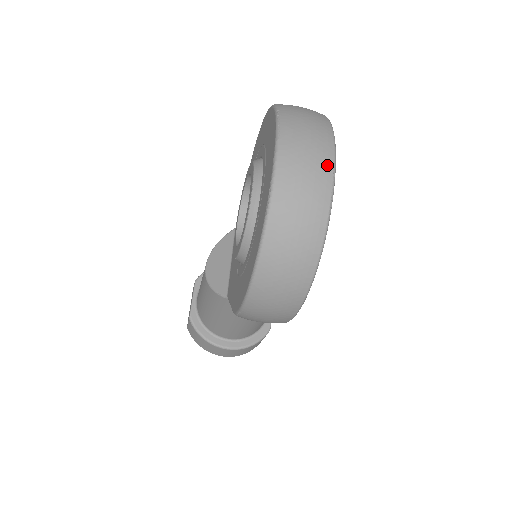
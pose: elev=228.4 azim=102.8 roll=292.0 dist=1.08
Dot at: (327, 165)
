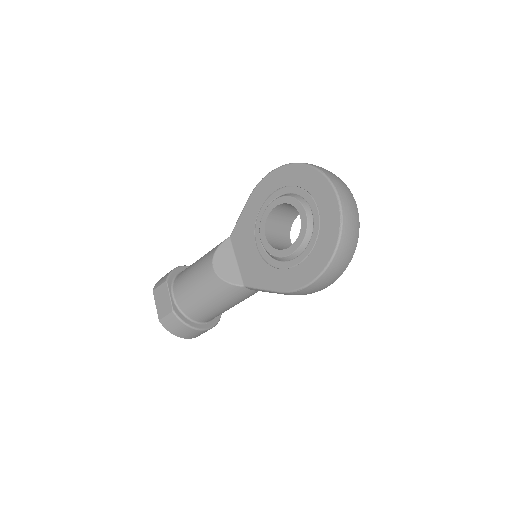
Dot at: (355, 203)
